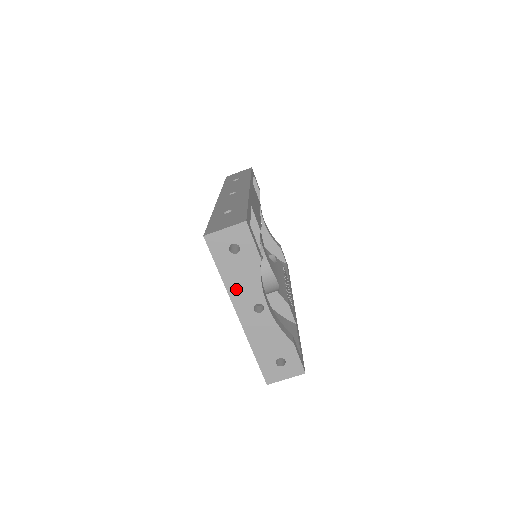
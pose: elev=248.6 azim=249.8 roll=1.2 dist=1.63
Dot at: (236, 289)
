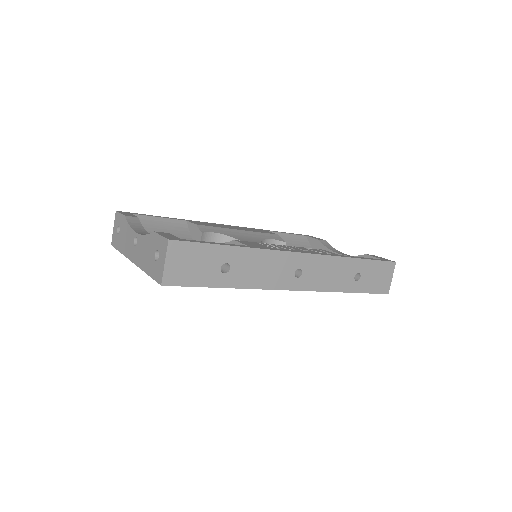
Dot at: (126, 248)
